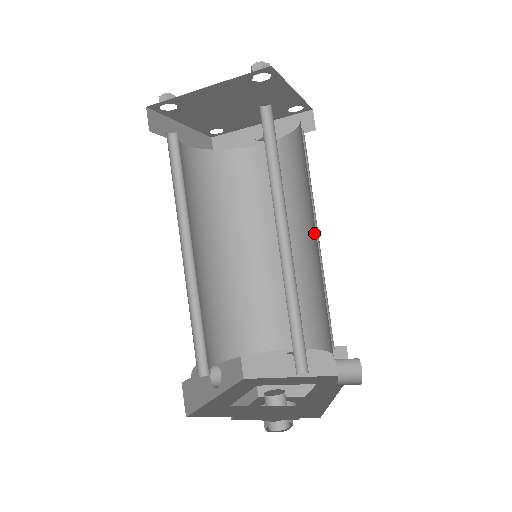
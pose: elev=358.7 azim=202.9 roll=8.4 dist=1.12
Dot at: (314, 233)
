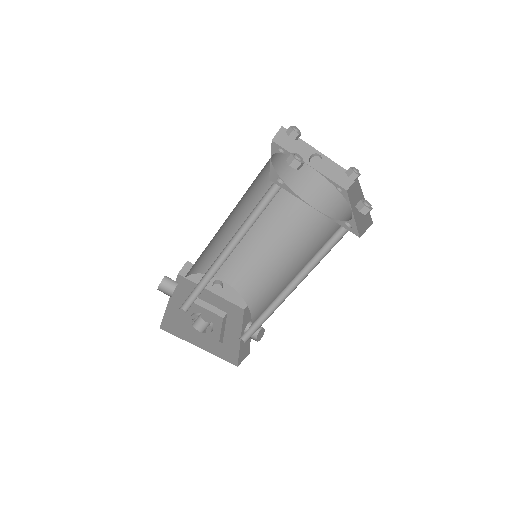
Dot at: (294, 256)
